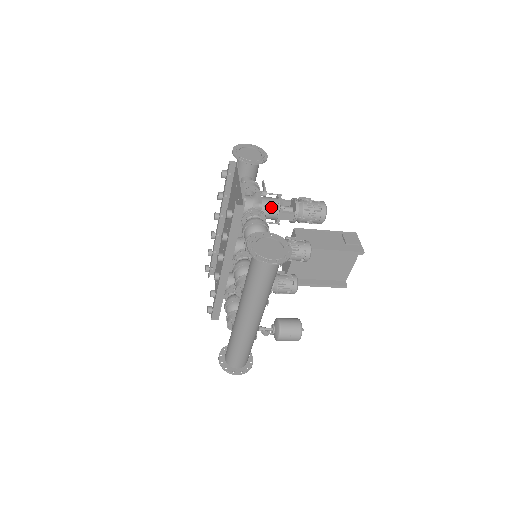
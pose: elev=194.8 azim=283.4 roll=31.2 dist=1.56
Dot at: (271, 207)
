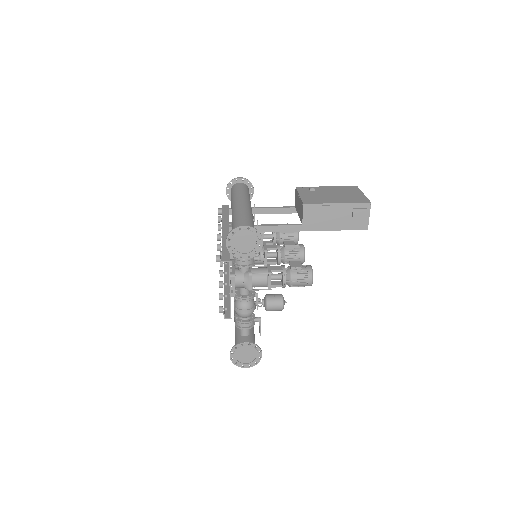
Dot at: occluded
